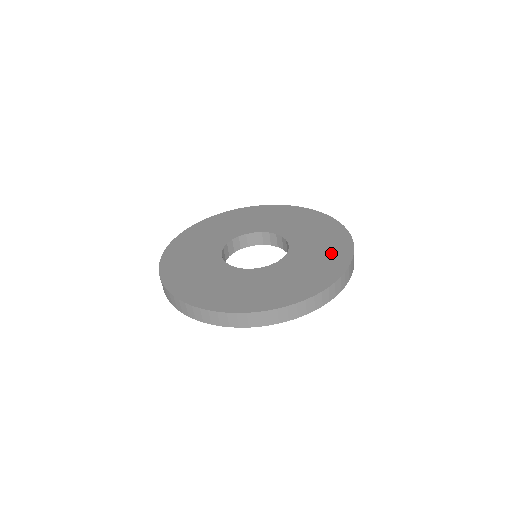
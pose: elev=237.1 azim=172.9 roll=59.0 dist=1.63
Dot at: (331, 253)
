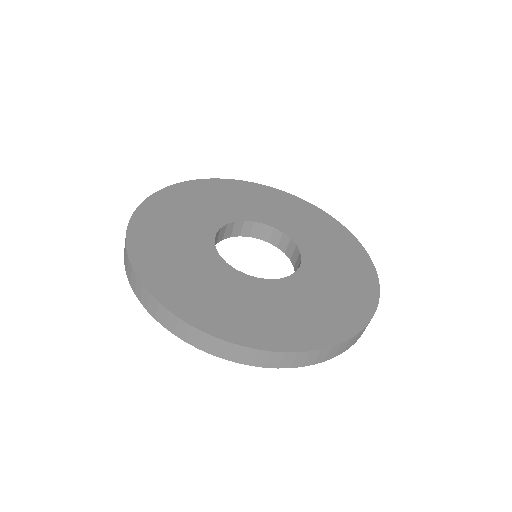
Dot at: (352, 265)
